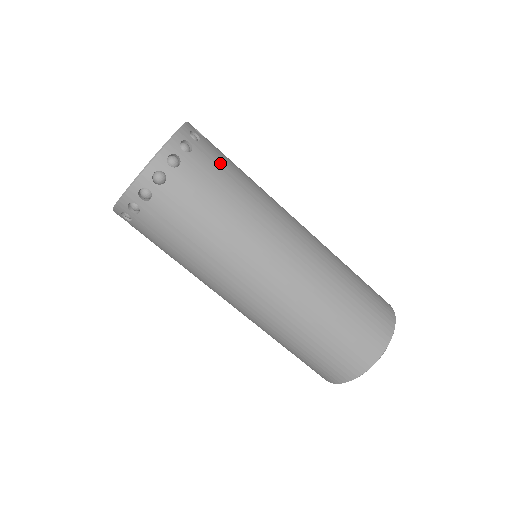
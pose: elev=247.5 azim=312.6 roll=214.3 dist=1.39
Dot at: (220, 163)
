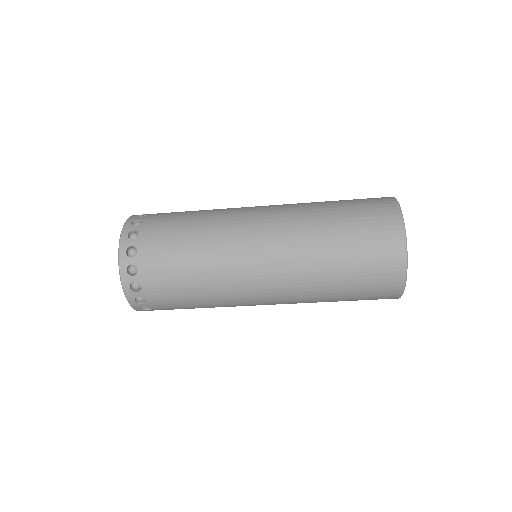
Dot at: (168, 215)
